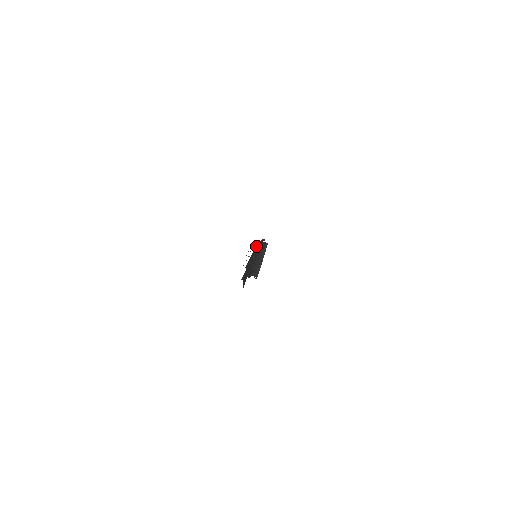
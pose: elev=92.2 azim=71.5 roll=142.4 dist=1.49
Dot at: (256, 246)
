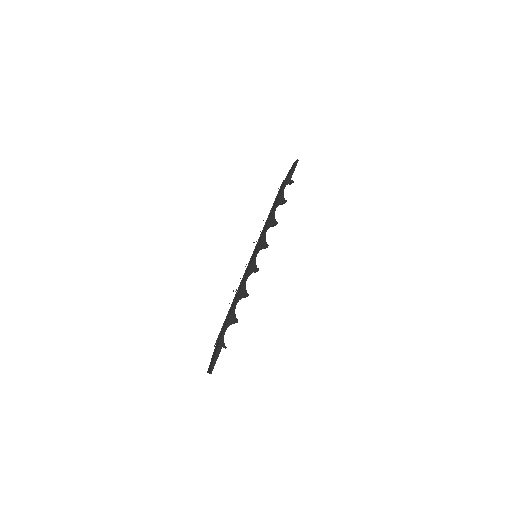
Dot at: (266, 226)
